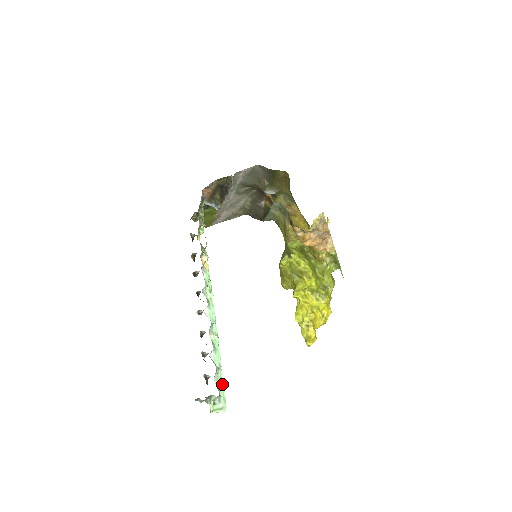
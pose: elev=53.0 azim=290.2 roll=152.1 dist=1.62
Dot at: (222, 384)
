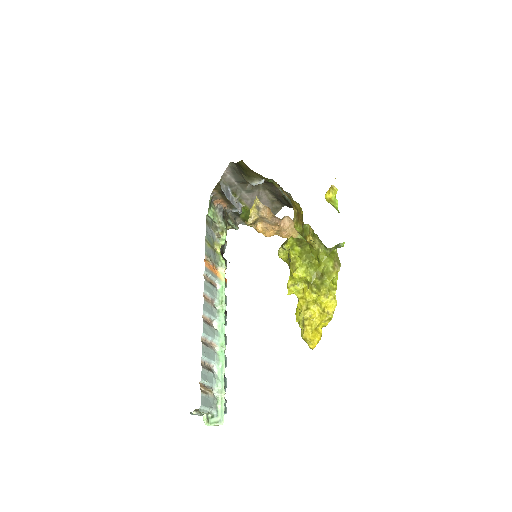
Dot at: (222, 396)
